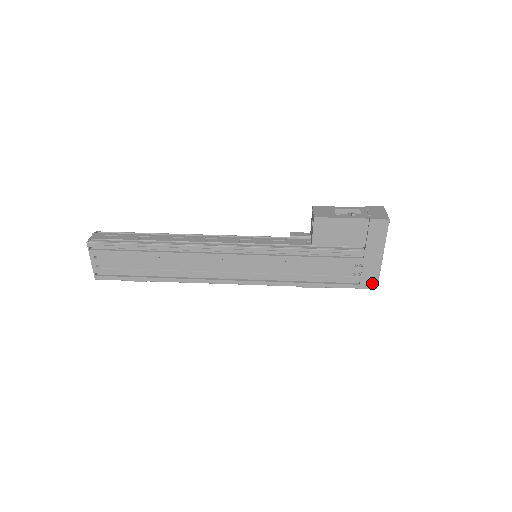
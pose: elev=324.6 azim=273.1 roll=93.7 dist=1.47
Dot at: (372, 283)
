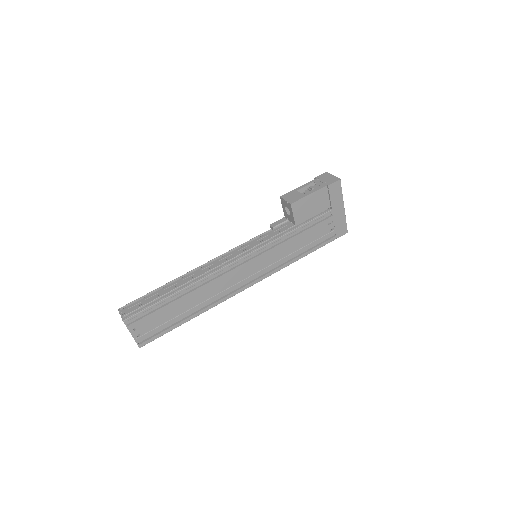
Dot at: (343, 230)
